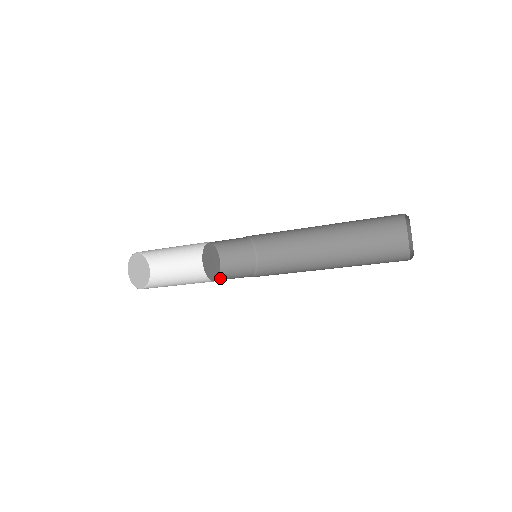
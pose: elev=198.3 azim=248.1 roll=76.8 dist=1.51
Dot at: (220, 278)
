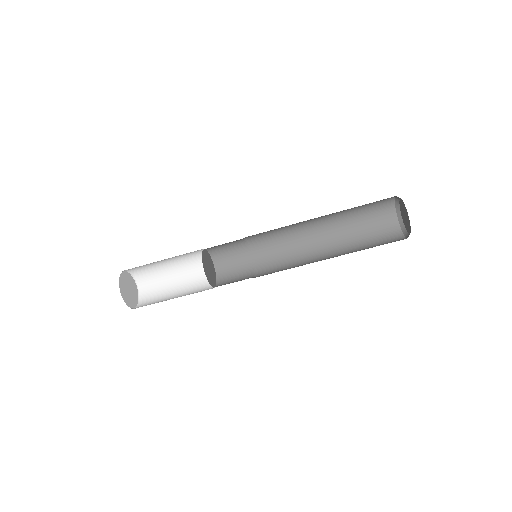
Dot at: occluded
